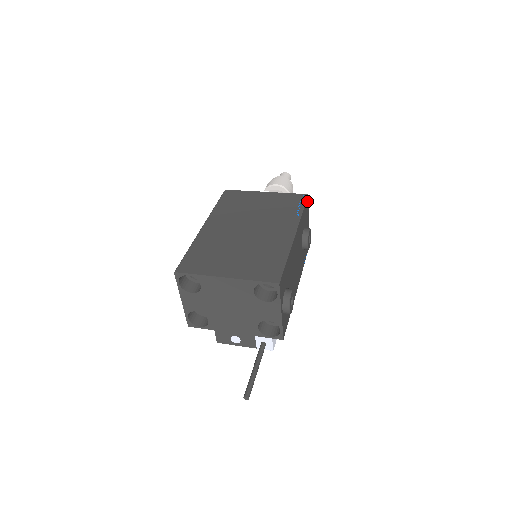
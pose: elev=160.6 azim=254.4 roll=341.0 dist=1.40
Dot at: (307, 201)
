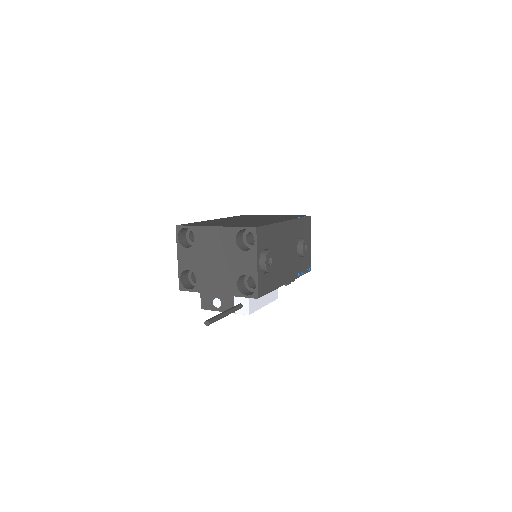
Dot at: (309, 220)
